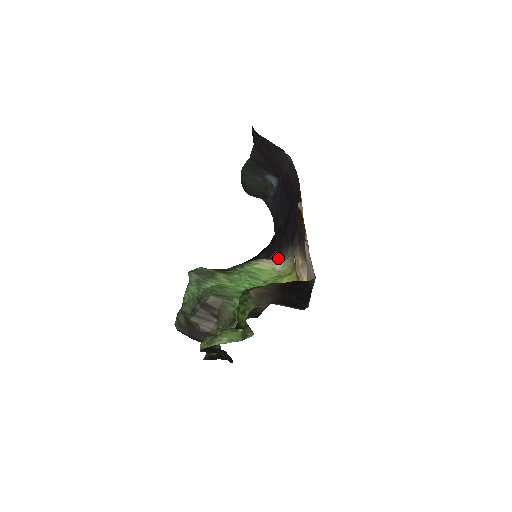
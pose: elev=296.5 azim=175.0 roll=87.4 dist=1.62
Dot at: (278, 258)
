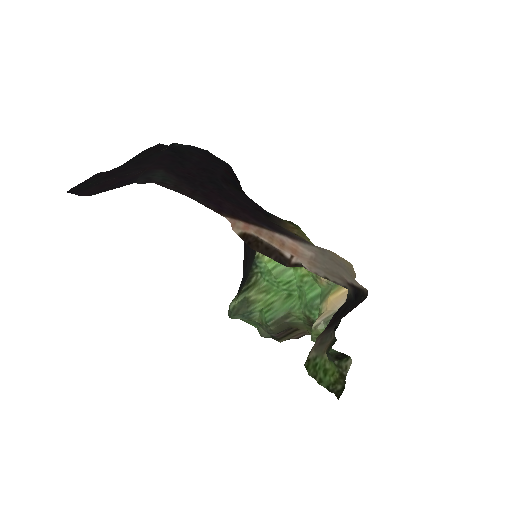
Dot at: occluded
